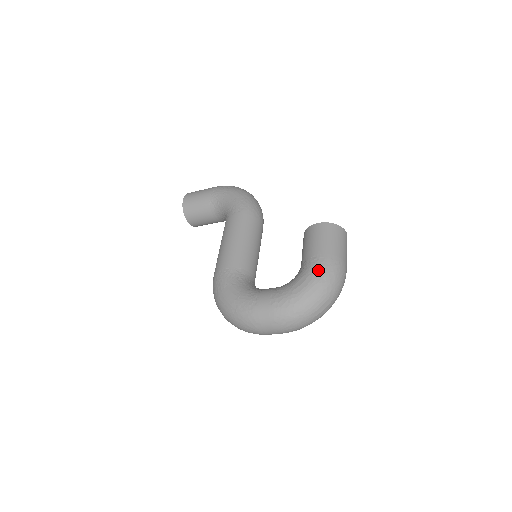
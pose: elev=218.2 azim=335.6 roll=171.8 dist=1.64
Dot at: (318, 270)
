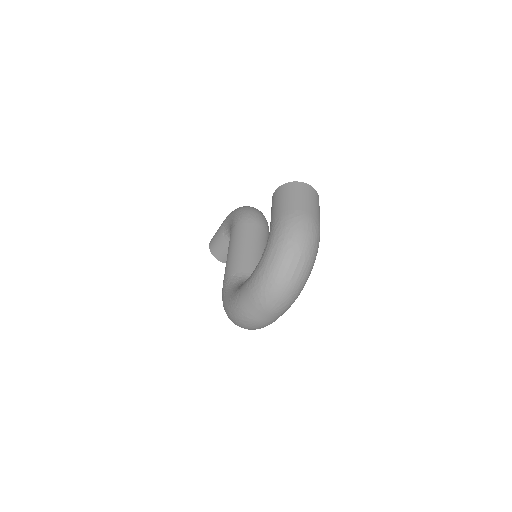
Dot at: (274, 232)
